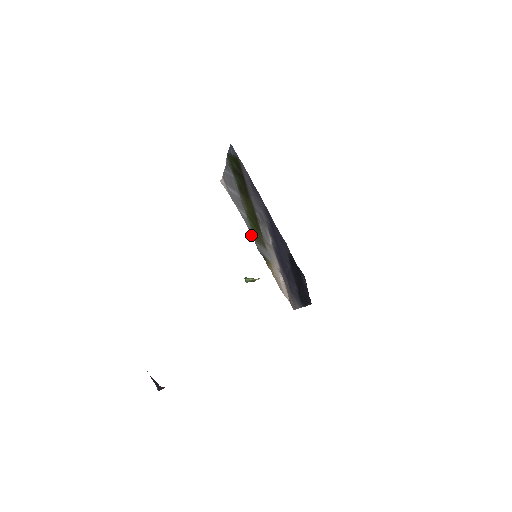
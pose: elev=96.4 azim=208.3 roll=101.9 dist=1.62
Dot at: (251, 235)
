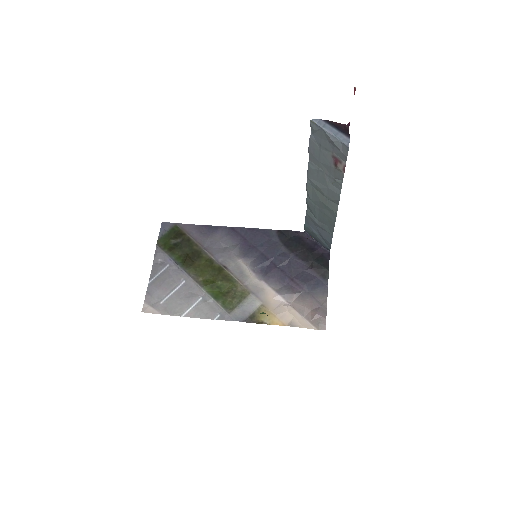
Dot at: occluded
